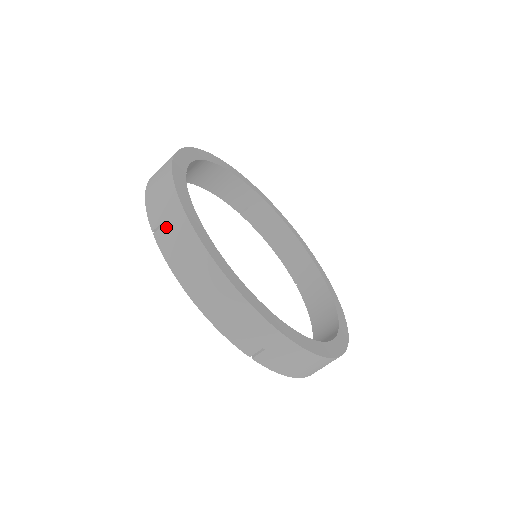
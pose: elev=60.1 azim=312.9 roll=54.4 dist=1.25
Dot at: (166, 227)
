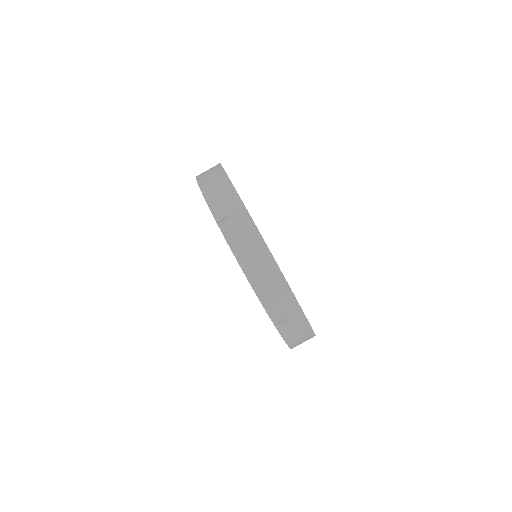
Dot at: occluded
